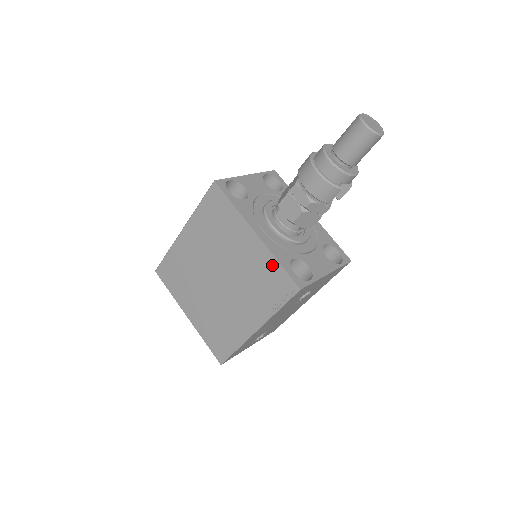
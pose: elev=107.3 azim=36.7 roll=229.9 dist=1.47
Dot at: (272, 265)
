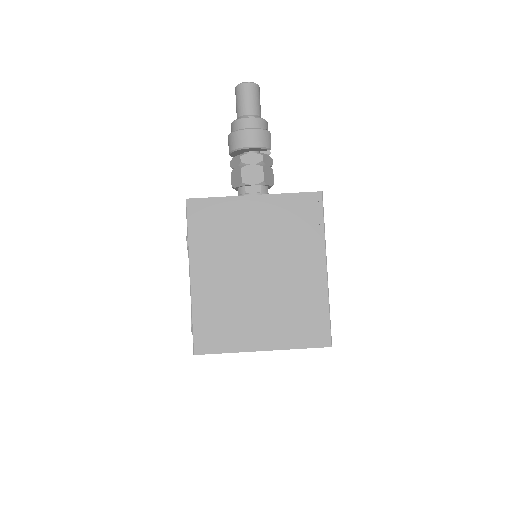
Dot at: (288, 201)
